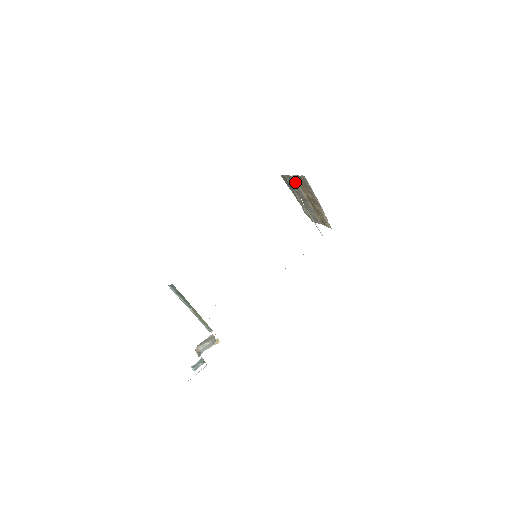
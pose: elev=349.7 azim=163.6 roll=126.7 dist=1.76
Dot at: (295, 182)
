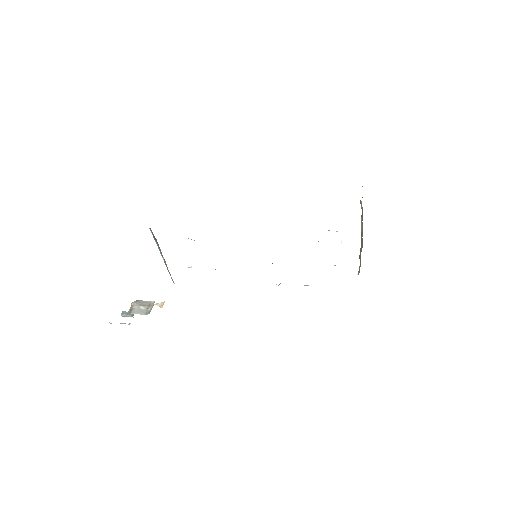
Dot at: occluded
